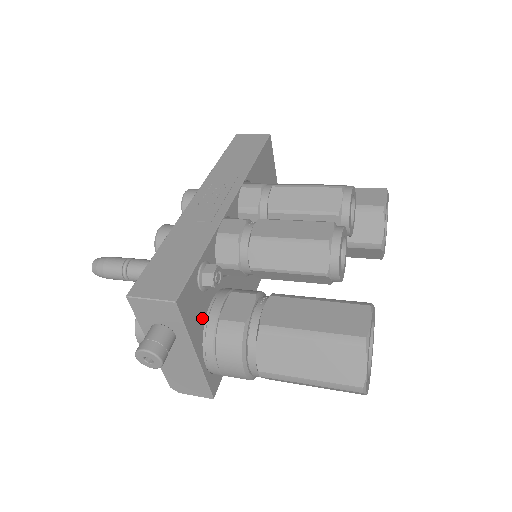
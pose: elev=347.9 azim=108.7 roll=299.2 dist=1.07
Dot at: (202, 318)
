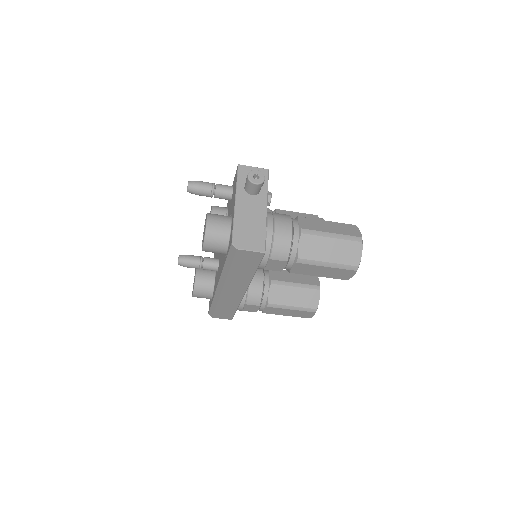
Dot at: occluded
